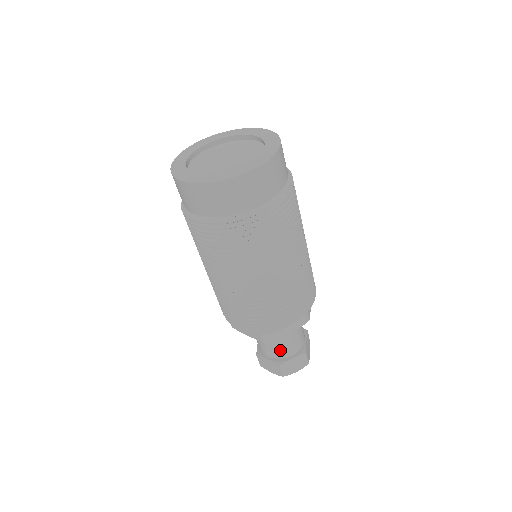
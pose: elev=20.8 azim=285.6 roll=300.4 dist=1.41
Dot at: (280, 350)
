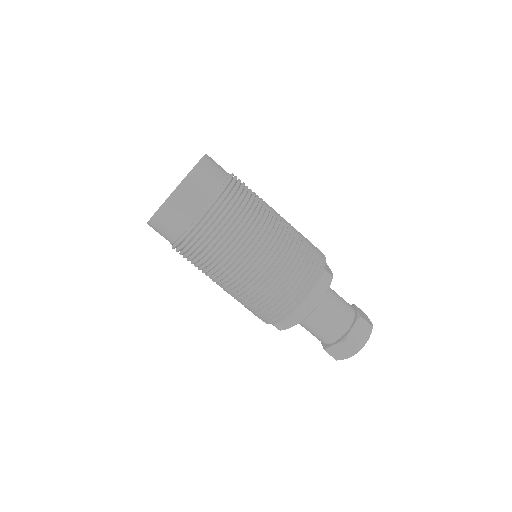
Dot at: (336, 327)
